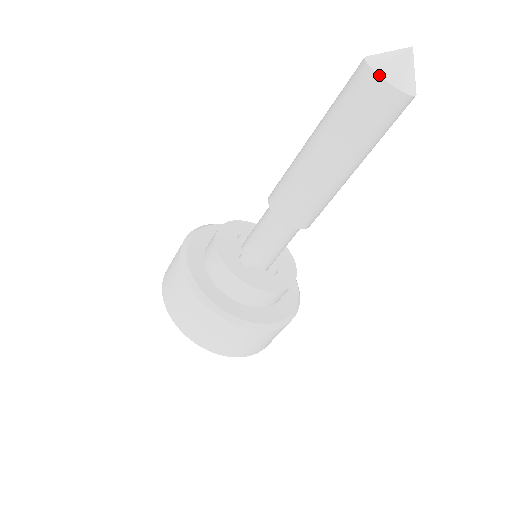
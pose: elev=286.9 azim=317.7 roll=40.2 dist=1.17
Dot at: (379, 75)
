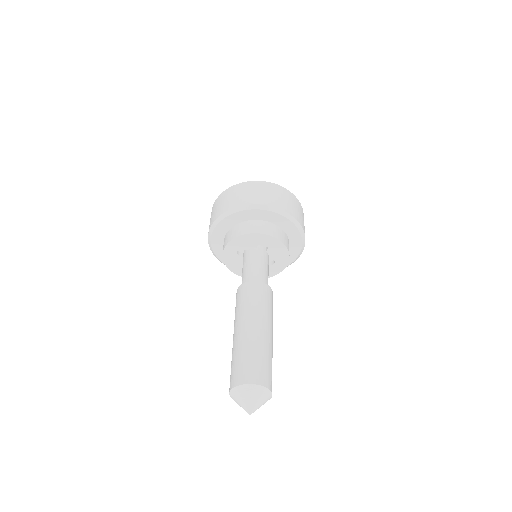
Dot at: occluded
